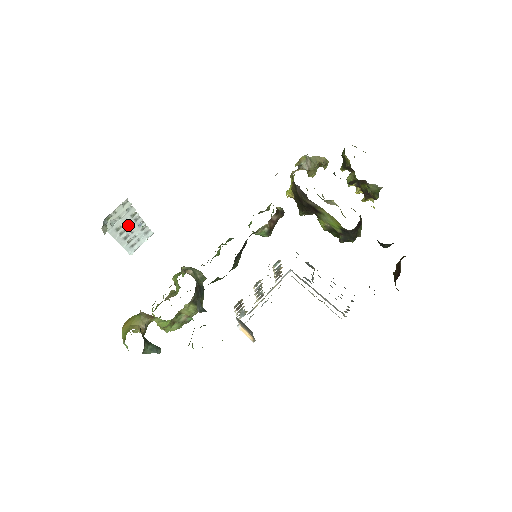
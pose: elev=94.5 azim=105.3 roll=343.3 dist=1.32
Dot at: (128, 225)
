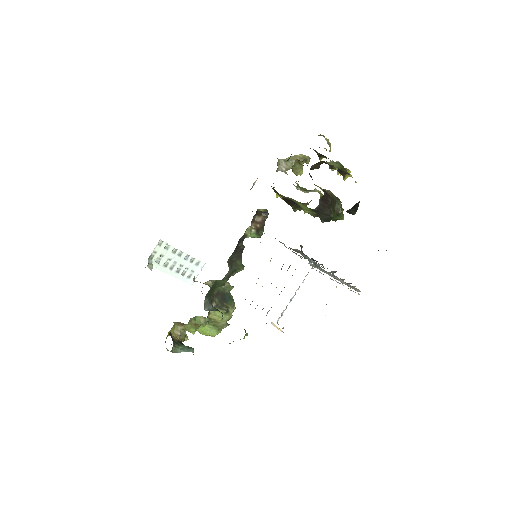
Dot at: (174, 260)
